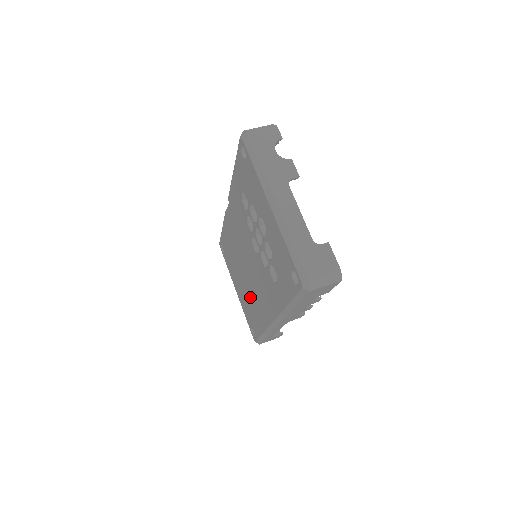
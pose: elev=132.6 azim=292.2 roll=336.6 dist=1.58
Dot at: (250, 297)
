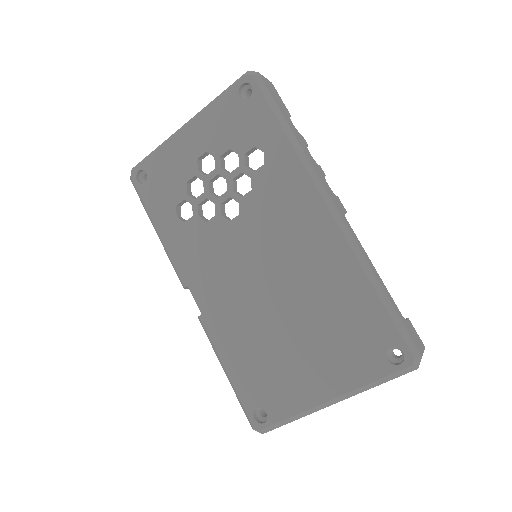
Dot at: (315, 304)
